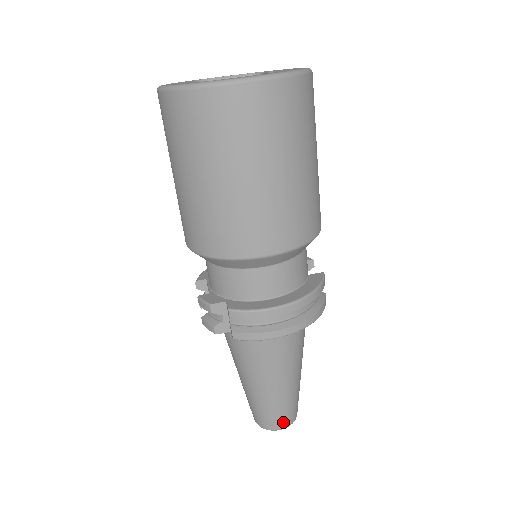
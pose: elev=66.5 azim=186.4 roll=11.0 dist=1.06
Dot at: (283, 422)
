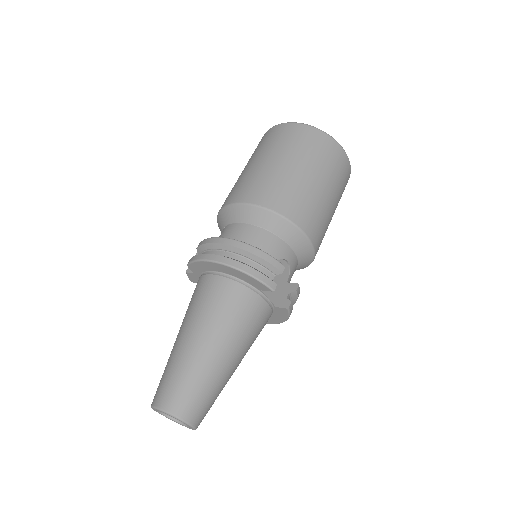
Dot at: (165, 397)
